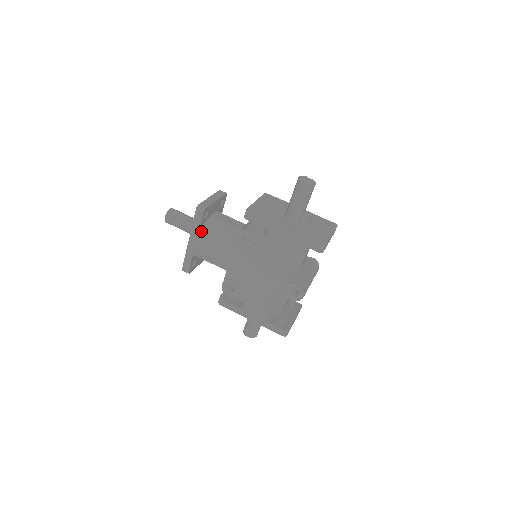
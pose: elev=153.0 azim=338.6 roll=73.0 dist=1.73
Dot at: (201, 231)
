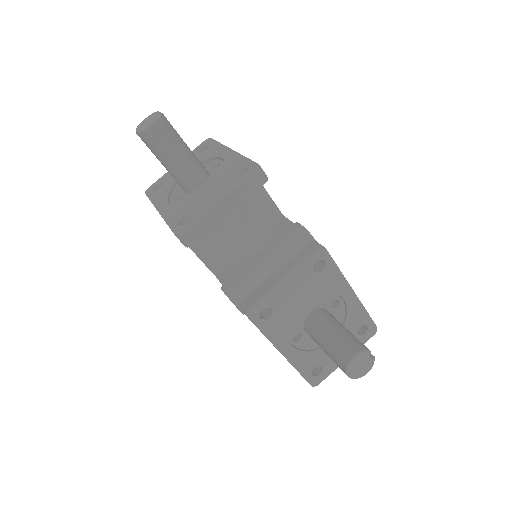
Dot at: occluded
